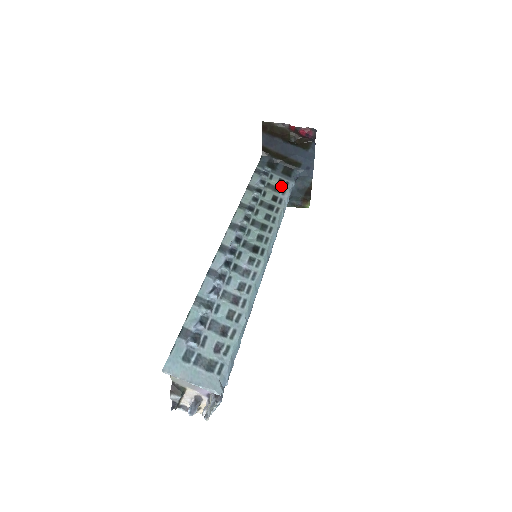
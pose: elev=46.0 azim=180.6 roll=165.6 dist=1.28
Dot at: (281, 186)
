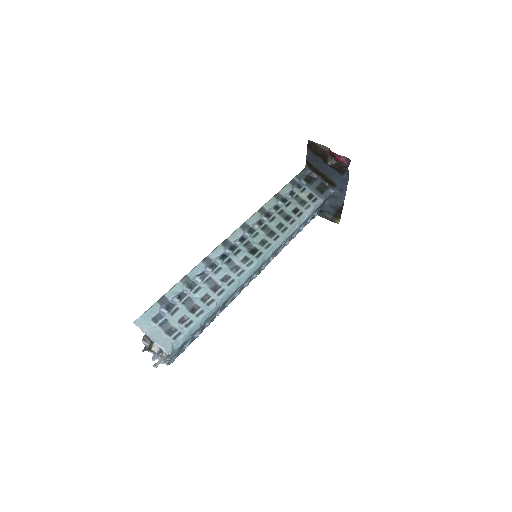
Dot at: (308, 201)
